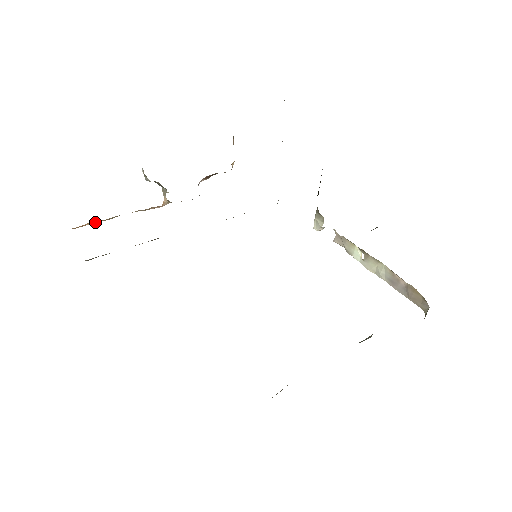
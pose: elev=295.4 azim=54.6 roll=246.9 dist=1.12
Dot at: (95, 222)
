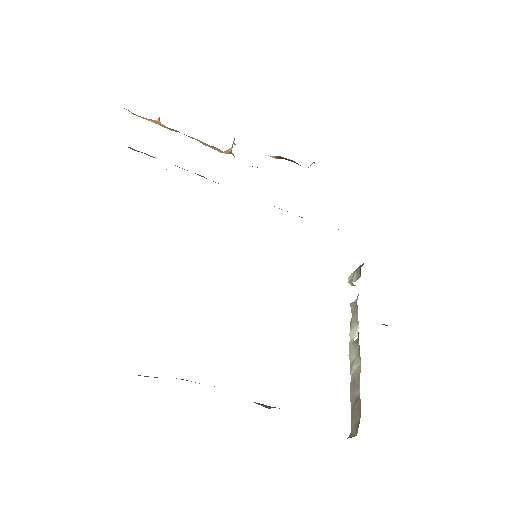
Dot at: (156, 122)
